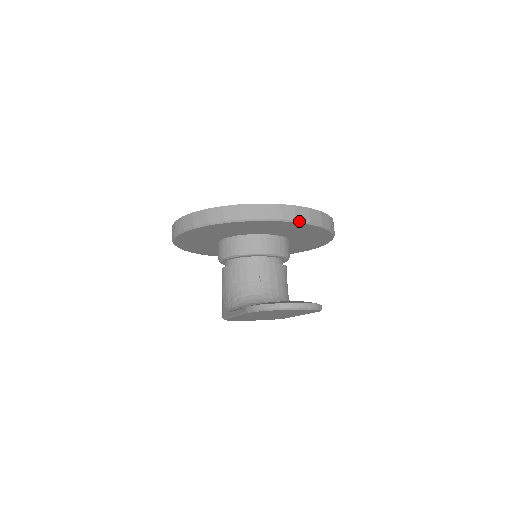
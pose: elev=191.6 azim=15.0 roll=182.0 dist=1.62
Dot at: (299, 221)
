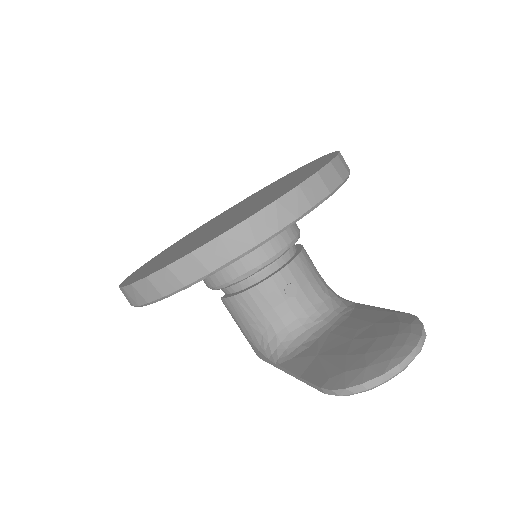
Dot at: (317, 204)
